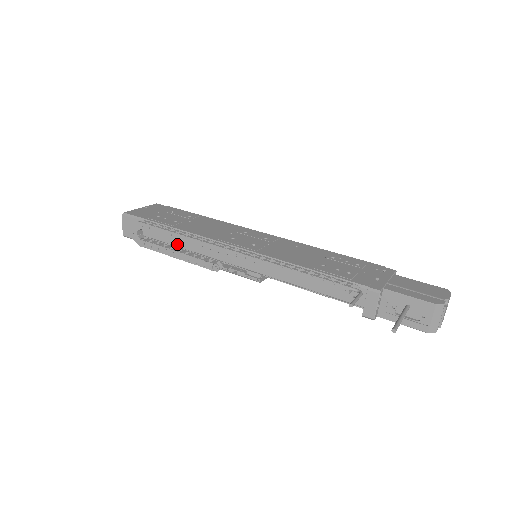
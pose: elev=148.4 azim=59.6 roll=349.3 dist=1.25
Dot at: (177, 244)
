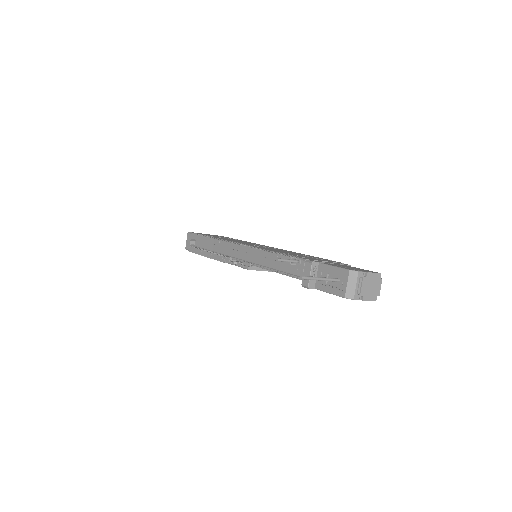
Dot at: (210, 248)
